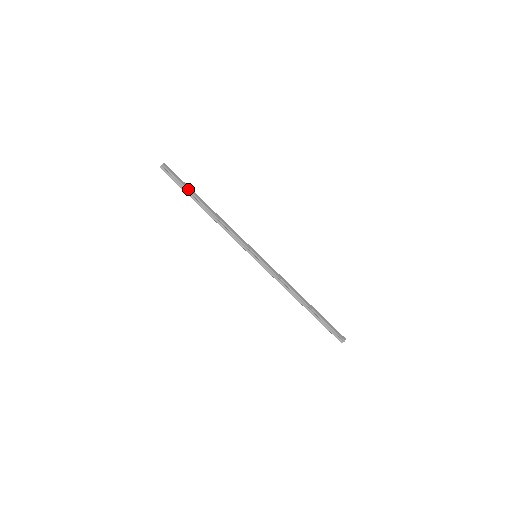
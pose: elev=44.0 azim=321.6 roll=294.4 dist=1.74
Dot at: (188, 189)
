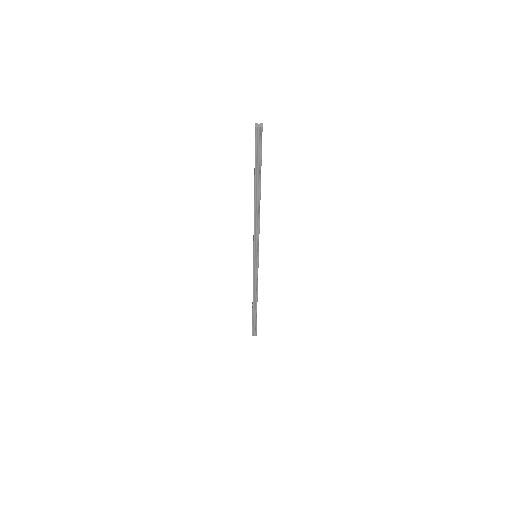
Dot at: occluded
